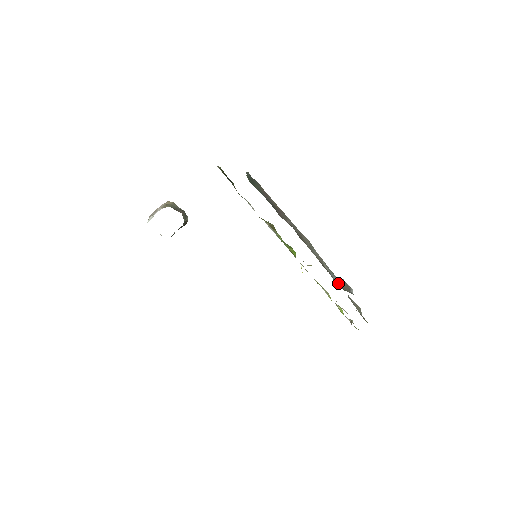
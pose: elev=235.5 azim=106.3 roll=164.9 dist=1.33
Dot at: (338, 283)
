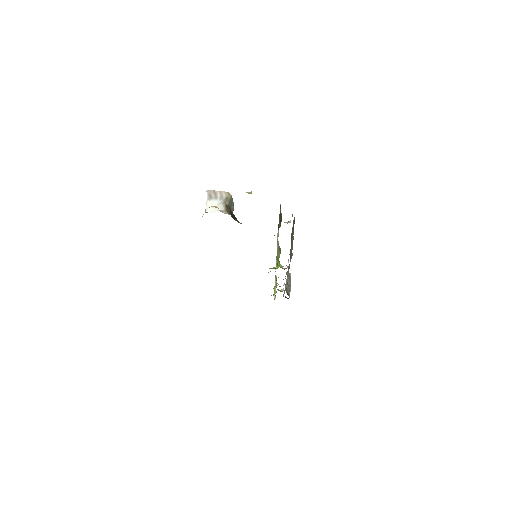
Dot at: occluded
